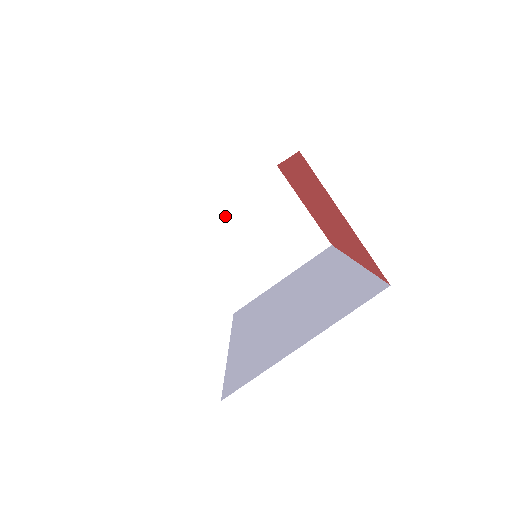
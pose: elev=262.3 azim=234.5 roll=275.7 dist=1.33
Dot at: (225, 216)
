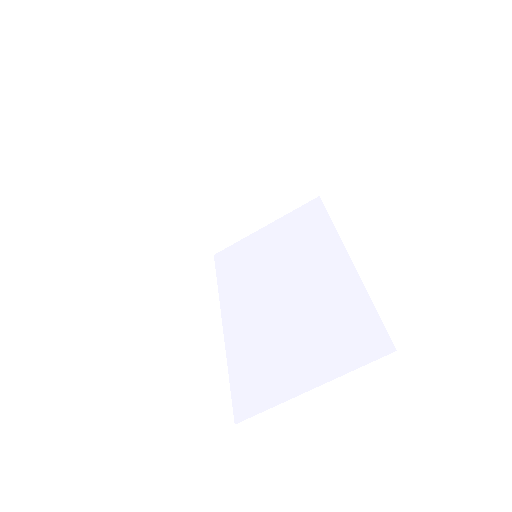
Dot at: (210, 167)
